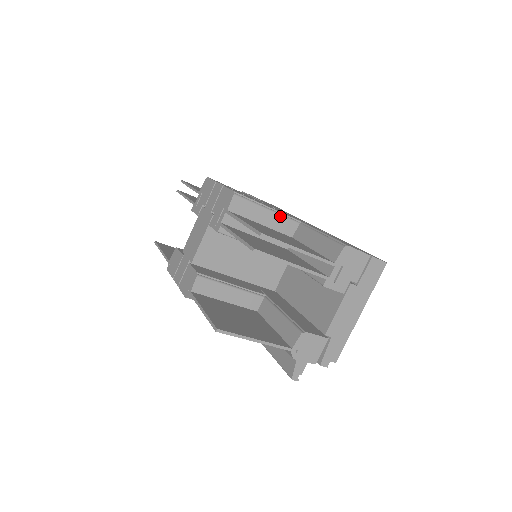
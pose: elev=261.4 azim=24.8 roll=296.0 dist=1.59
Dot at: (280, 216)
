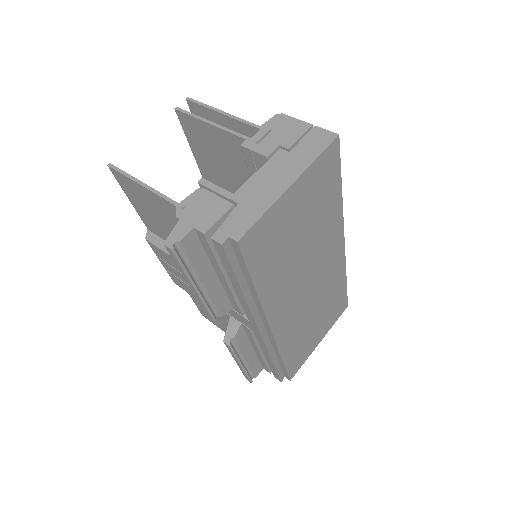
Dot at: occluded
